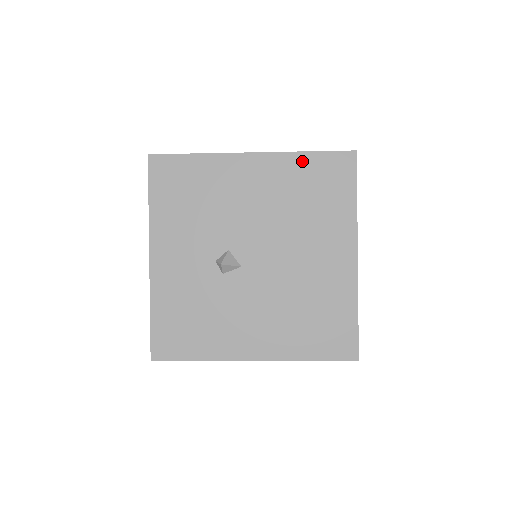
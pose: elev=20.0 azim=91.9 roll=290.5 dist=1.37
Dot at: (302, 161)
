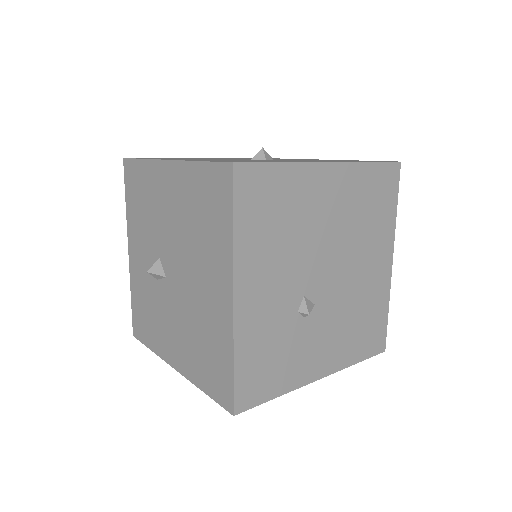
Dot at: (196, 173)
